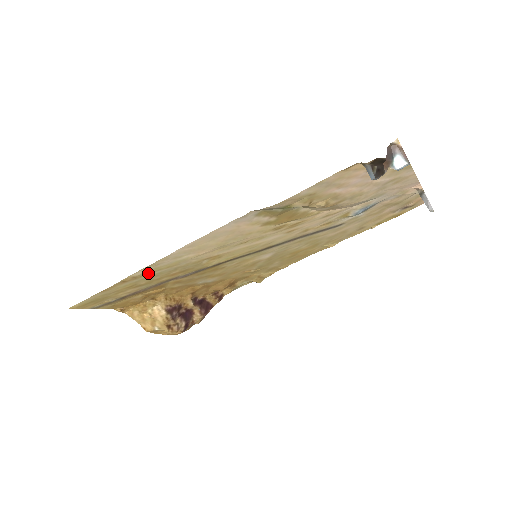
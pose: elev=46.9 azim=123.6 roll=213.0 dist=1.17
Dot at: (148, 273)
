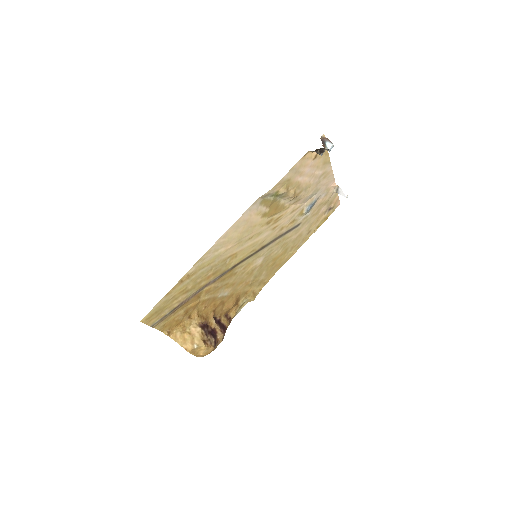
Dot at: (196, 271)
